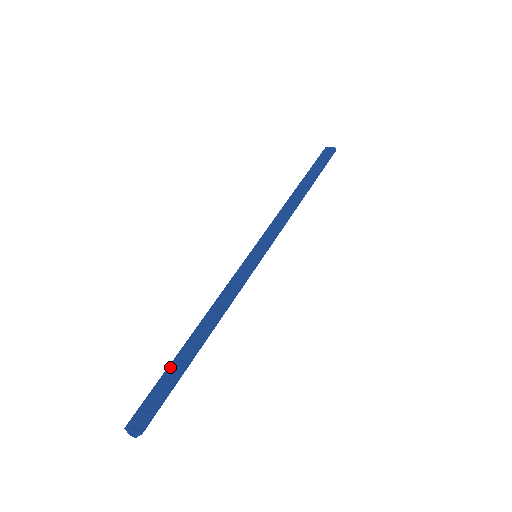
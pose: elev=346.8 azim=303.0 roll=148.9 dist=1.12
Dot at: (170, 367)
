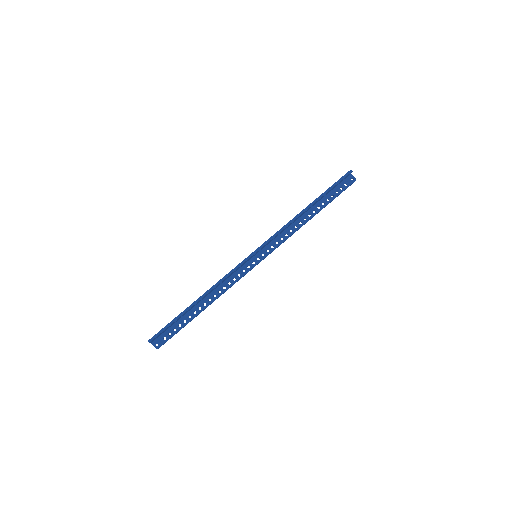
Dot at: occluded
